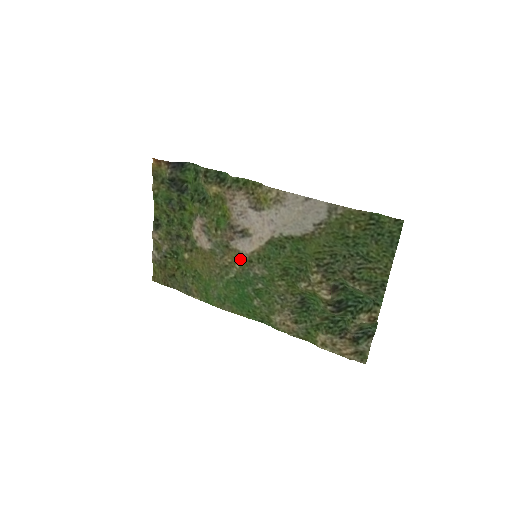
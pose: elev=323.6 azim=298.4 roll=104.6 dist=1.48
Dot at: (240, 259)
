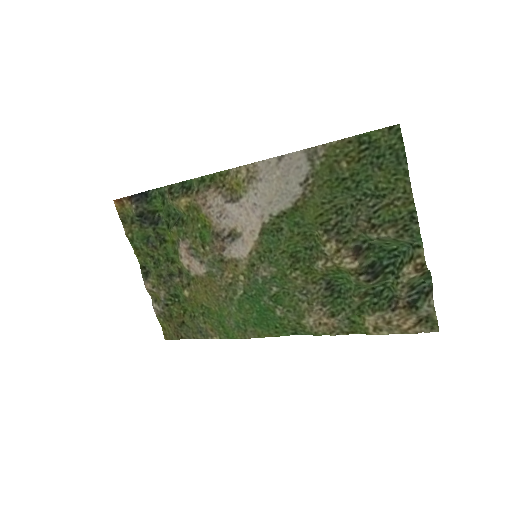
Dot at: (241, 268)
